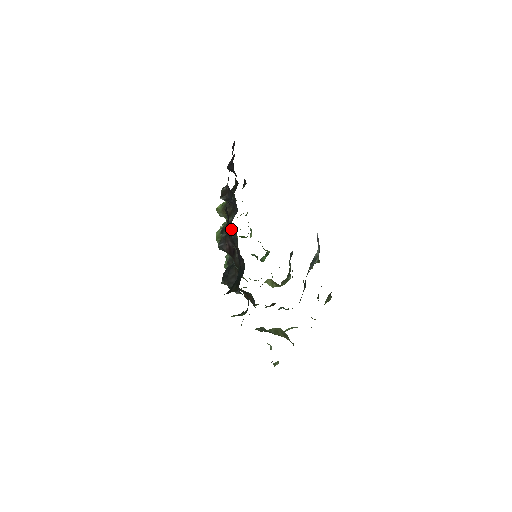
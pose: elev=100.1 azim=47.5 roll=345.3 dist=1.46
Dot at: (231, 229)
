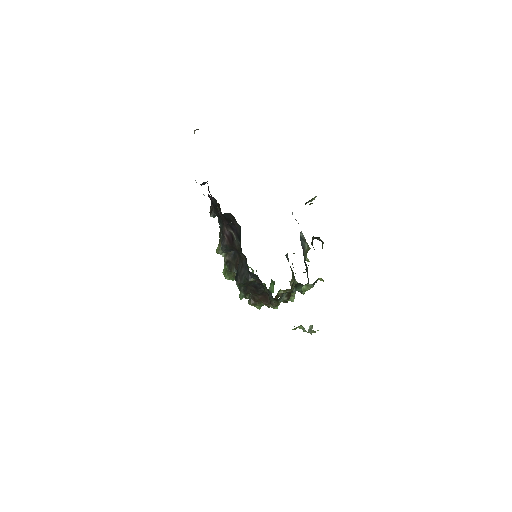
Dot at: occluded
